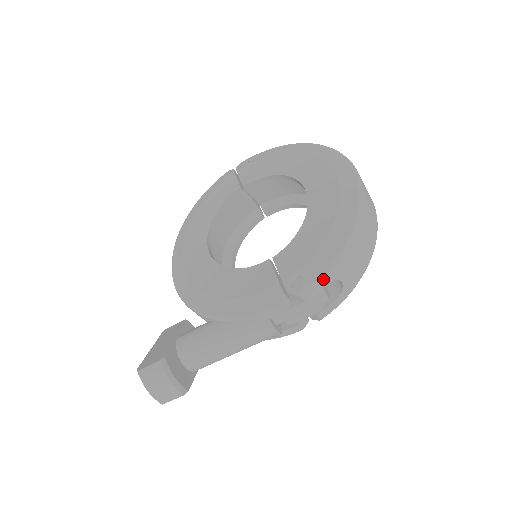
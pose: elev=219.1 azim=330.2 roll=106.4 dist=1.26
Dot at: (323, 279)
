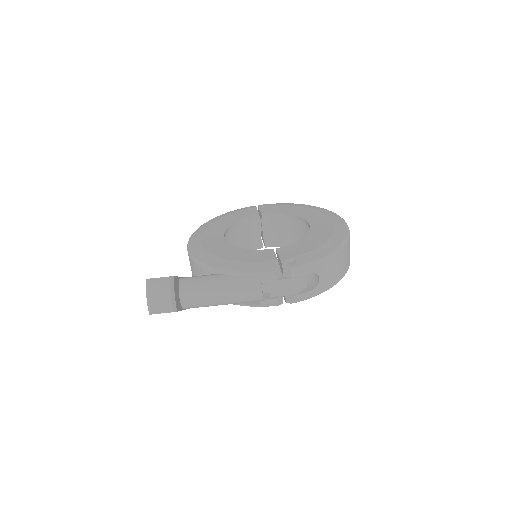
Dot at: (310, 267)
